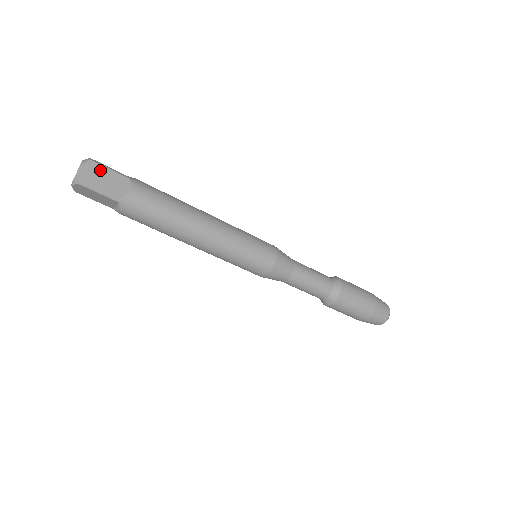
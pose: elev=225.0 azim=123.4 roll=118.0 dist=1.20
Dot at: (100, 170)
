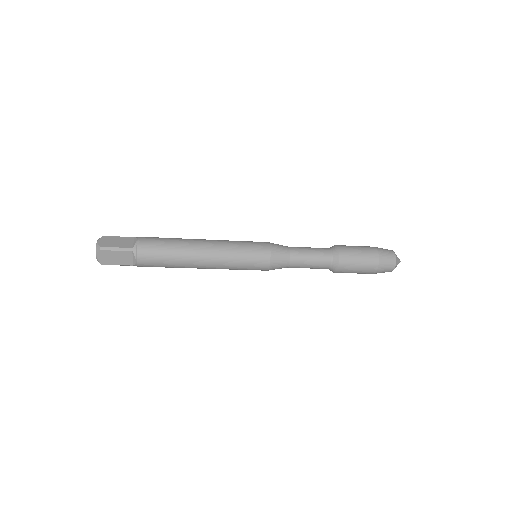
Dot at: (110, 254)
